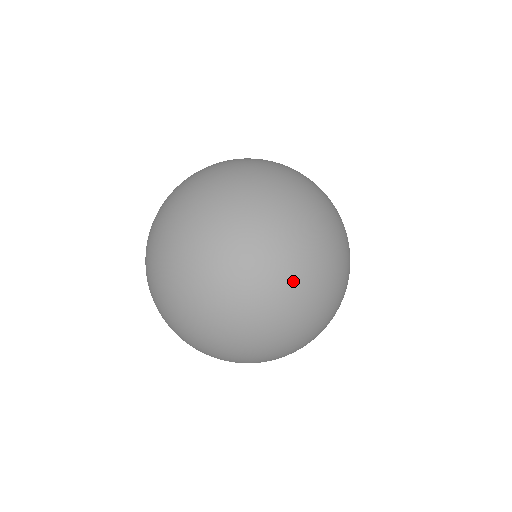
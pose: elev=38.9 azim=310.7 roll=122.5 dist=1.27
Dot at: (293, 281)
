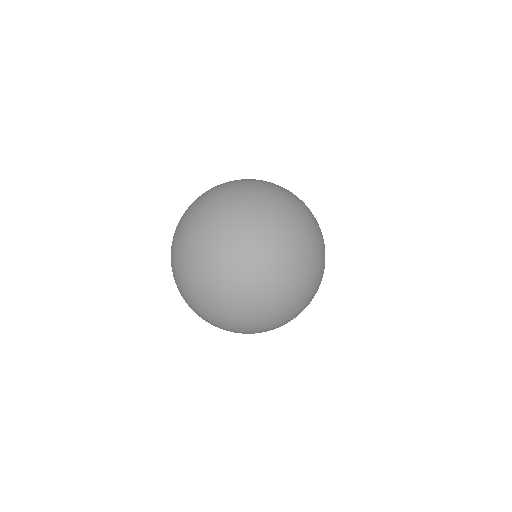
Dot at: (297, 223)
